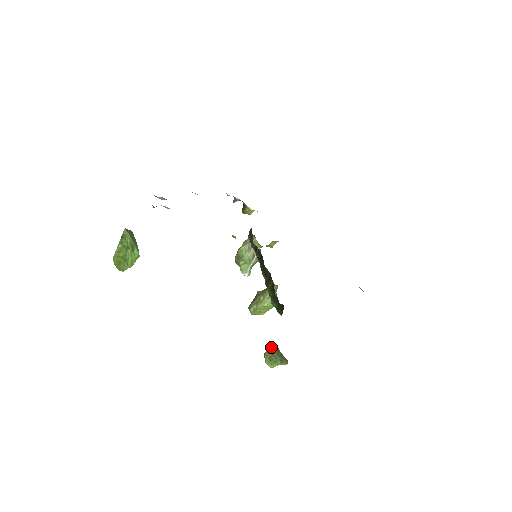
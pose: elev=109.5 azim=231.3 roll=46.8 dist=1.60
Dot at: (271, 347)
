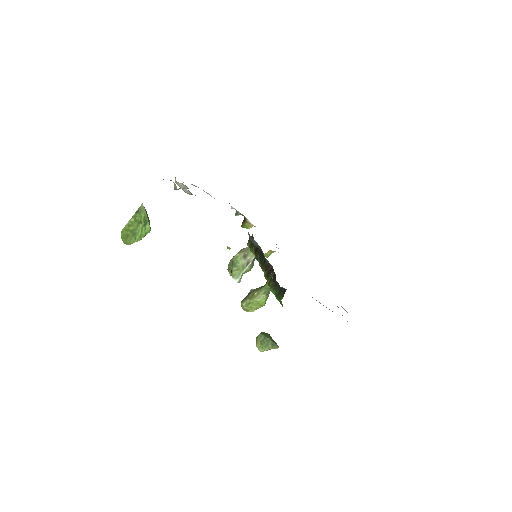
Dot at: (264, 332)
